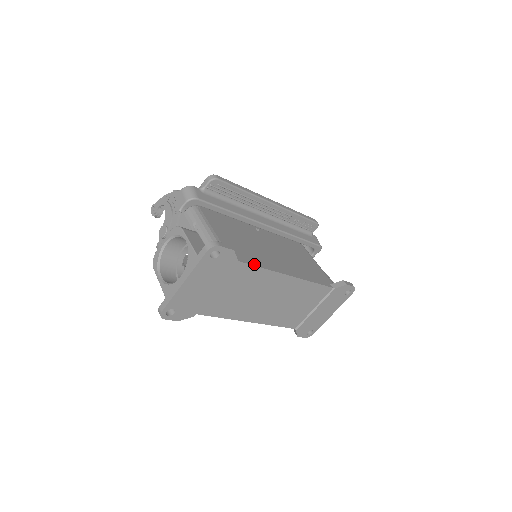
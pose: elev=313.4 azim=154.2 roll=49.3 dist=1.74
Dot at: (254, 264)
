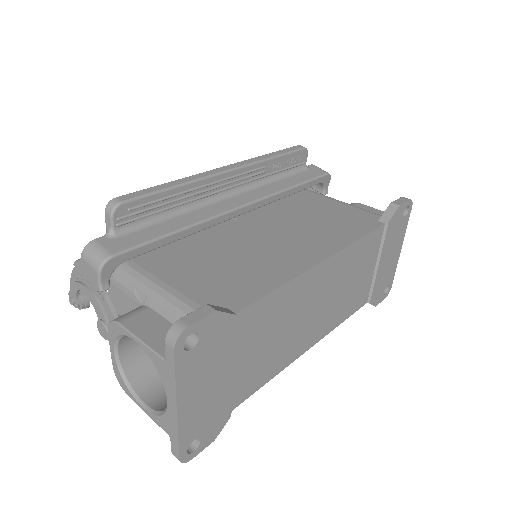
Dot at: (262, 293)
